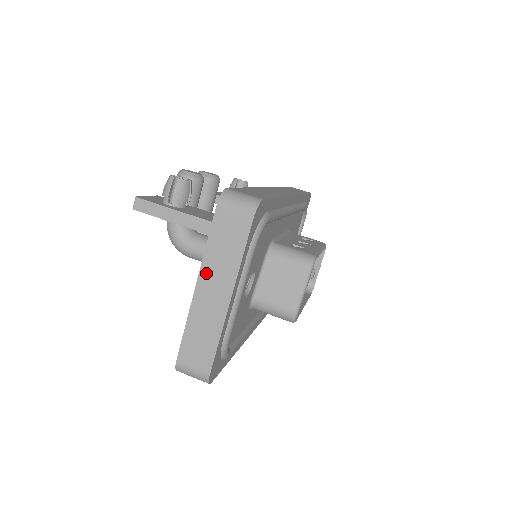
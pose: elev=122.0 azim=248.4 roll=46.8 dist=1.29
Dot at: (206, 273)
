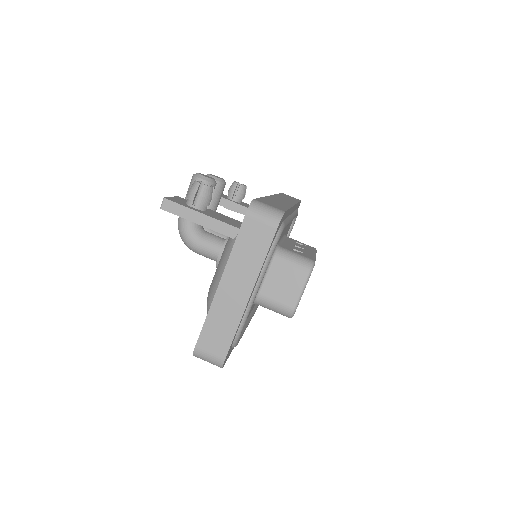
Dot at: (230, 272)
